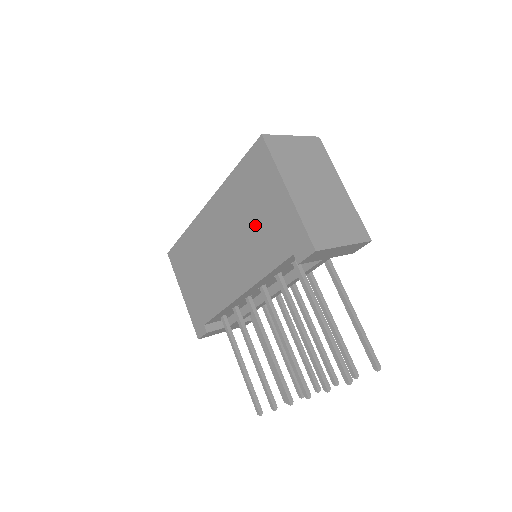
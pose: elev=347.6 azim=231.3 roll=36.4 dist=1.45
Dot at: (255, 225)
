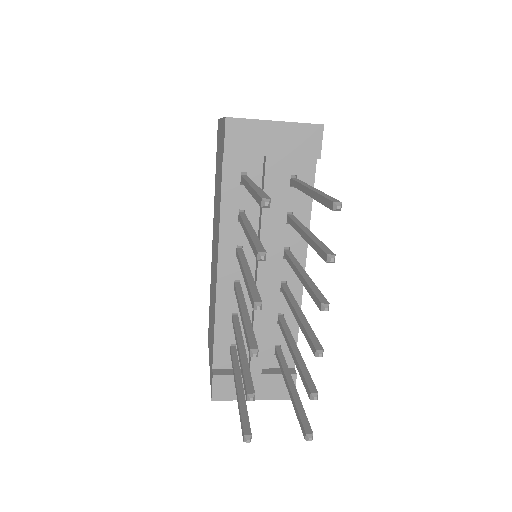
Dot at: (218, 185)
